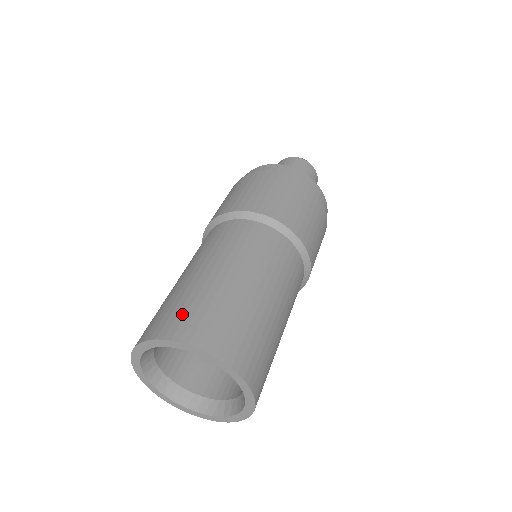
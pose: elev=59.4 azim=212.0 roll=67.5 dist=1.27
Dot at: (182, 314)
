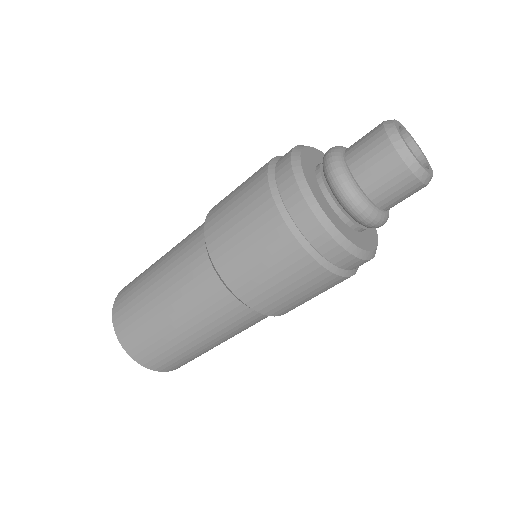
Dot at: (135, 335)
